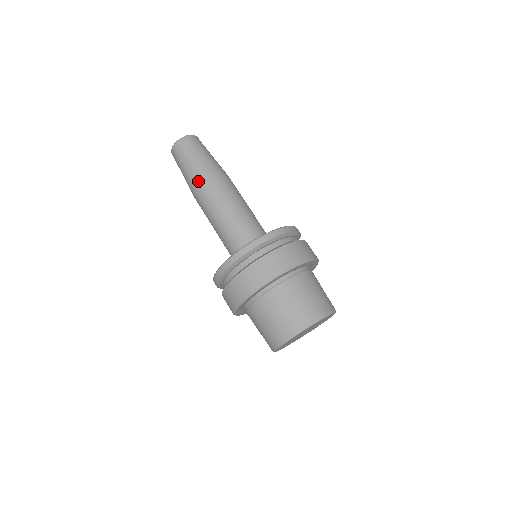
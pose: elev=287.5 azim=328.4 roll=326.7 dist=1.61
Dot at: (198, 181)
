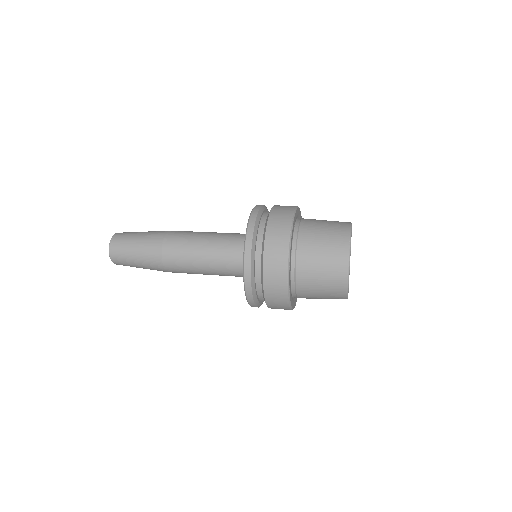
Dot at: occluded
